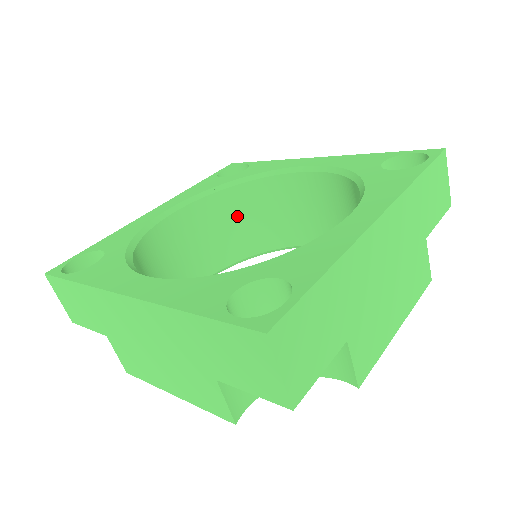
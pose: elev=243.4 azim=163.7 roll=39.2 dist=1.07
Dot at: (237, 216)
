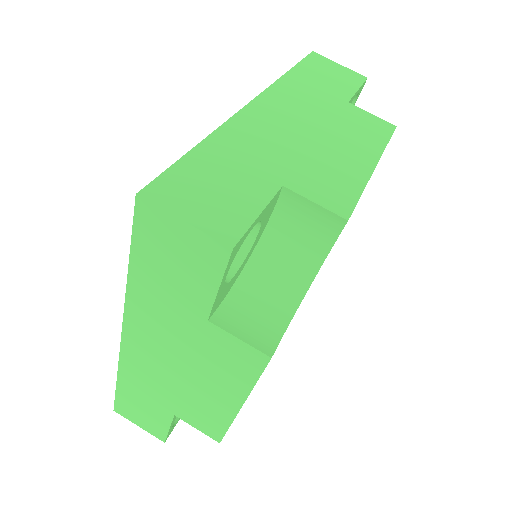
Dot at: occluded
